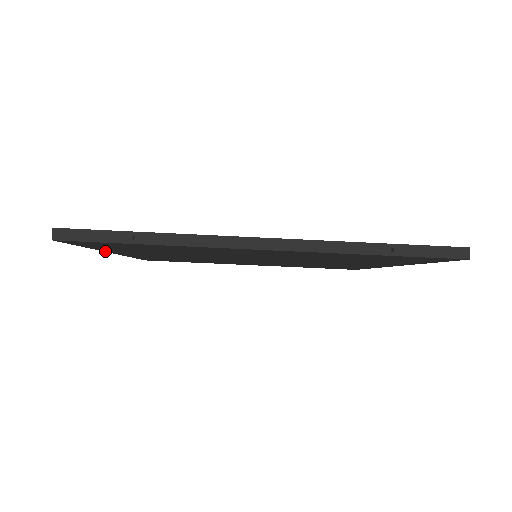
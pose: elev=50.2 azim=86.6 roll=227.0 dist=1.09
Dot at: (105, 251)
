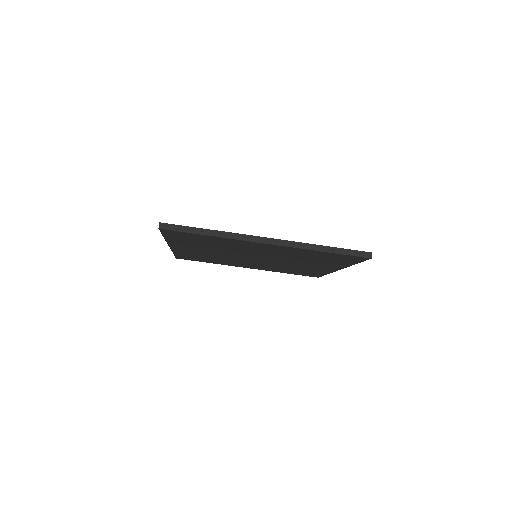
Dot at: (168, 243)
